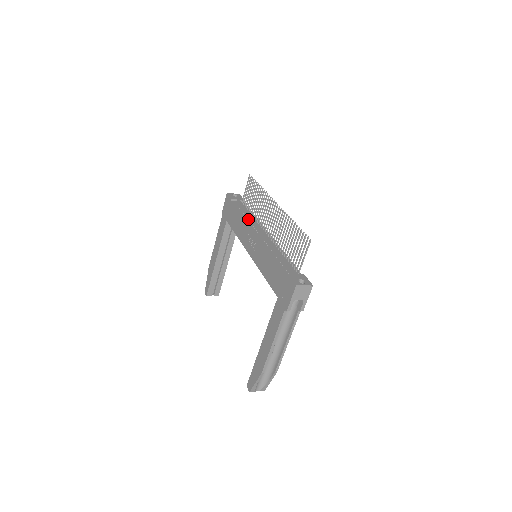
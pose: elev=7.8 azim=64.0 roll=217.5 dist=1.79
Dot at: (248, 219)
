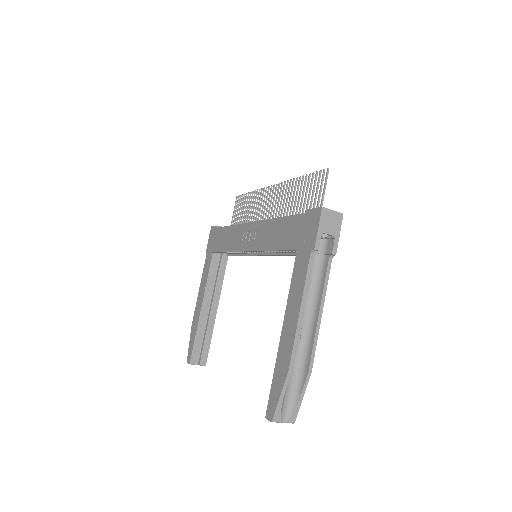
Dot at: occluded
